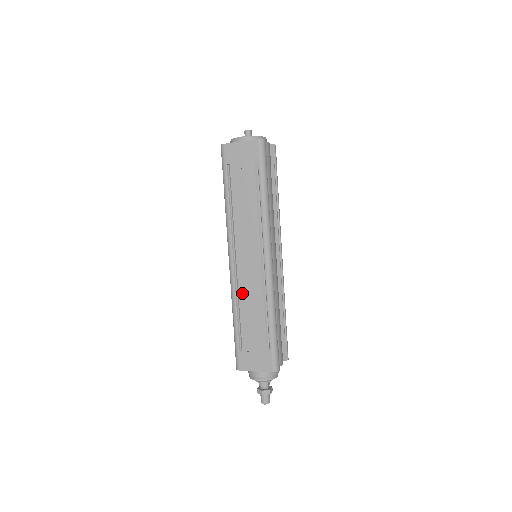
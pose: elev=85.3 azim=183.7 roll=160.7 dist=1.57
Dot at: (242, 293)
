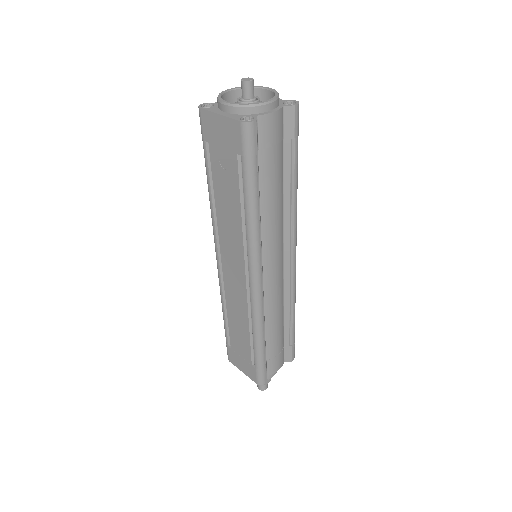
Dot at: (229, 300)
